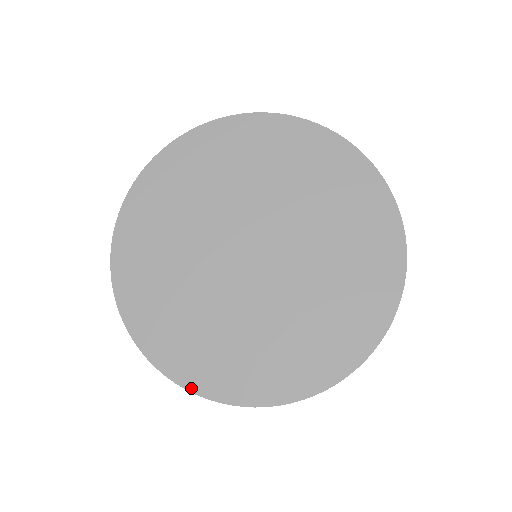
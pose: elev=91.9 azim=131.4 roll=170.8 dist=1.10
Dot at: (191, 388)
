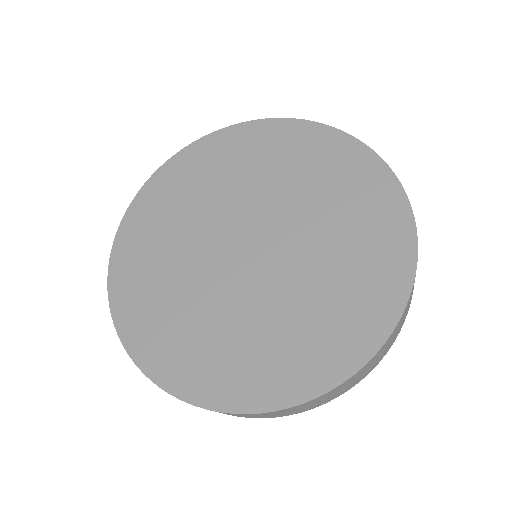
Dot at: (212, 406)
